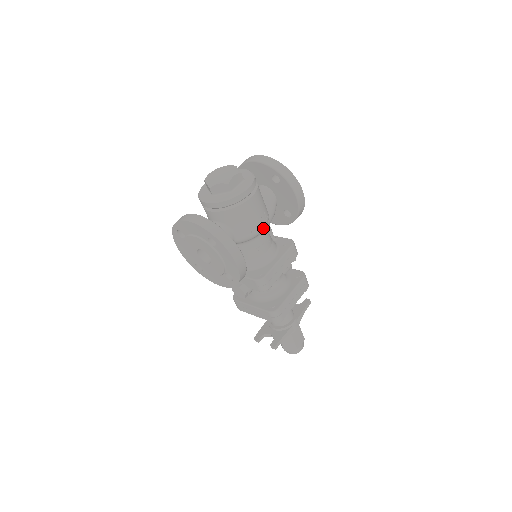
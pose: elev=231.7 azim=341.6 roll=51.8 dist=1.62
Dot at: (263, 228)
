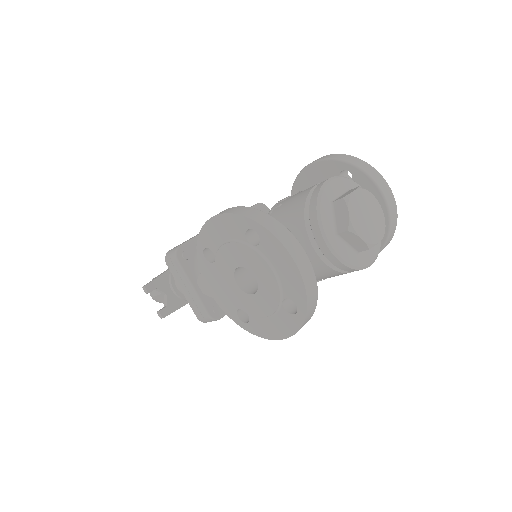
Dot at: occluded
